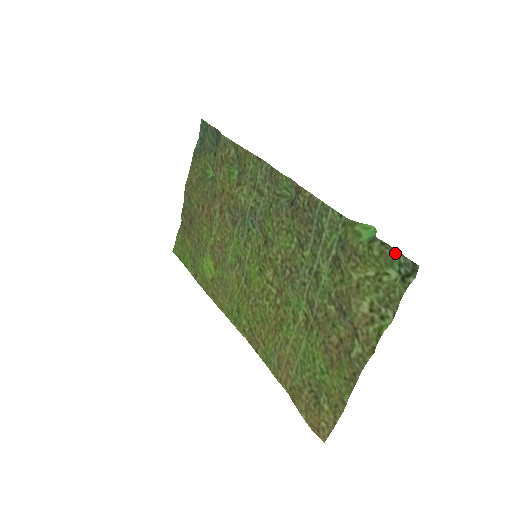
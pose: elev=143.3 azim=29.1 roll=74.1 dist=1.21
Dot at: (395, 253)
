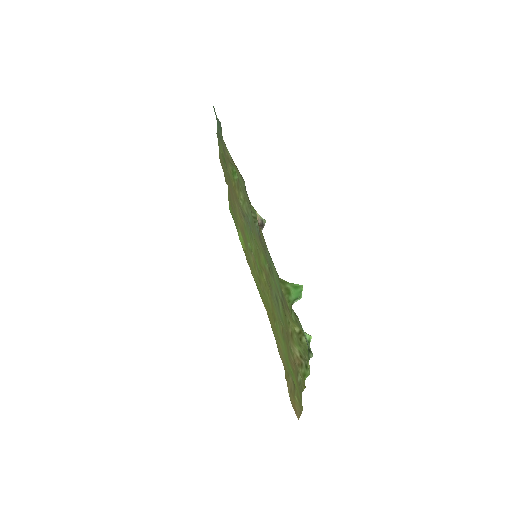
Dot at: (302, 328)
